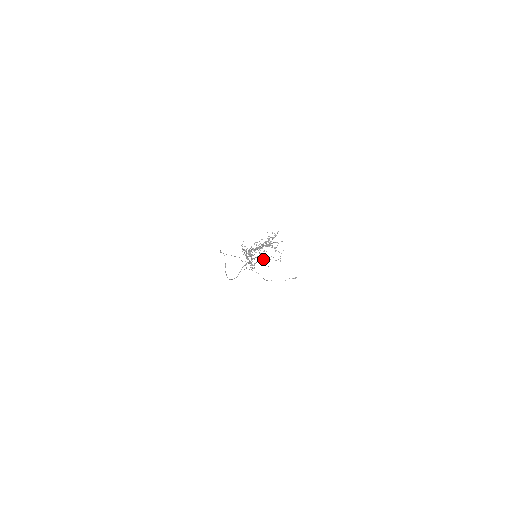
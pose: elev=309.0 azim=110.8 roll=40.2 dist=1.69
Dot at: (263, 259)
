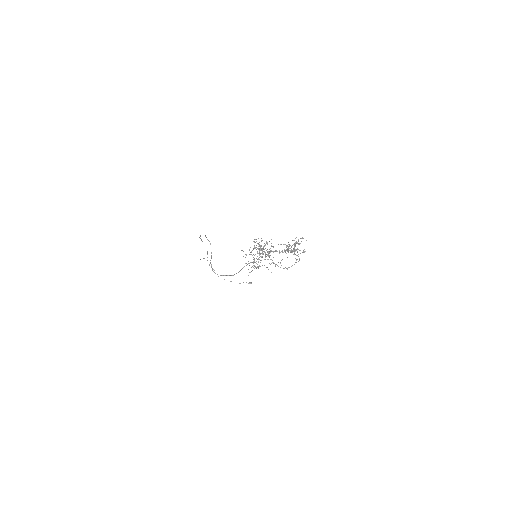
Dot at: occluded
